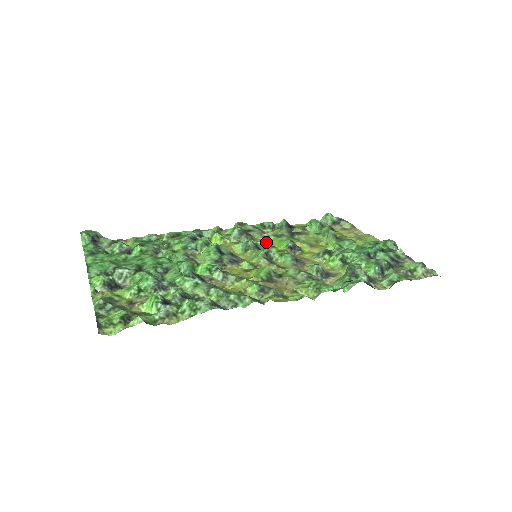
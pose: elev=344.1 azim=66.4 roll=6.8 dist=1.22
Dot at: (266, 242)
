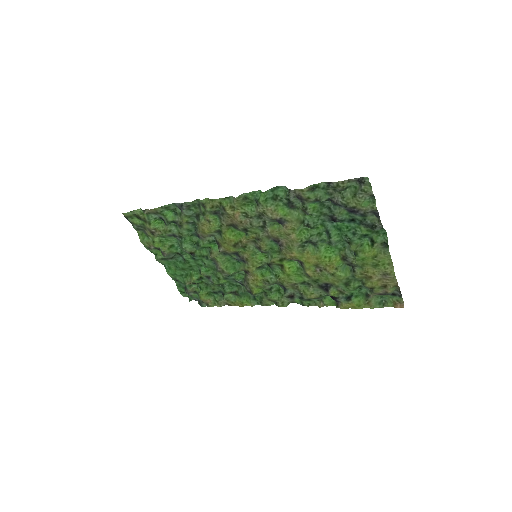
Dot at: (286, 278)
